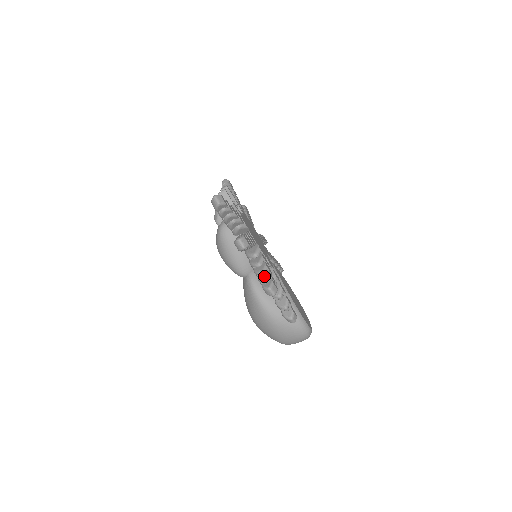
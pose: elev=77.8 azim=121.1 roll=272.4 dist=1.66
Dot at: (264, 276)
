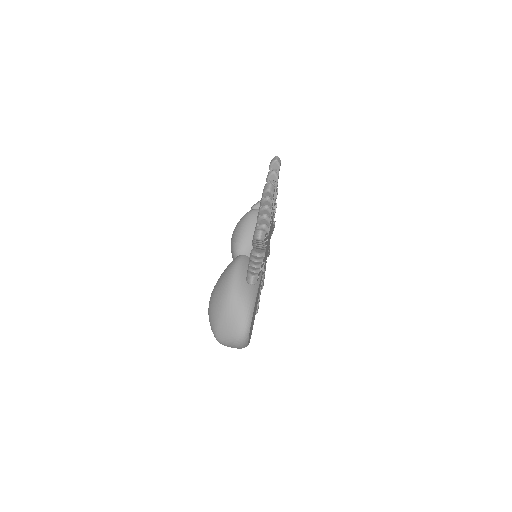
Dot at: occluded
